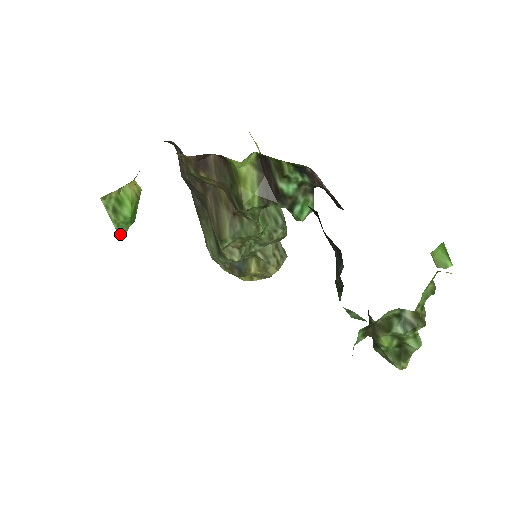
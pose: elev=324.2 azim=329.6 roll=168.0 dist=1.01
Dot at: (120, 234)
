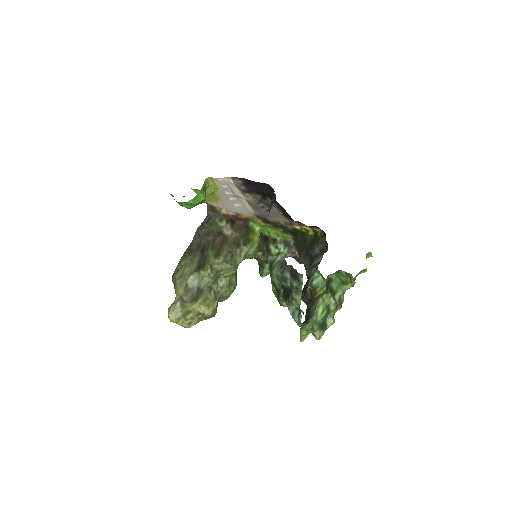
Dot at: (191, 200)
